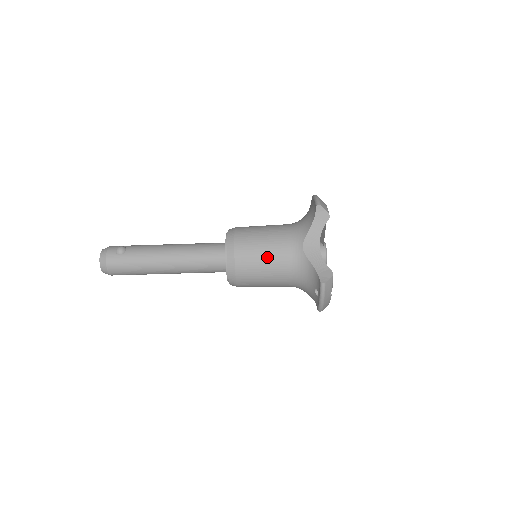
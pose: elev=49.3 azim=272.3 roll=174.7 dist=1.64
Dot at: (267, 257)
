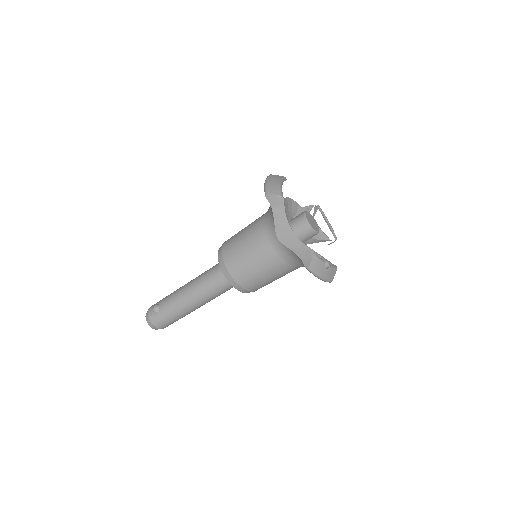
Dot at: (255, 262)
